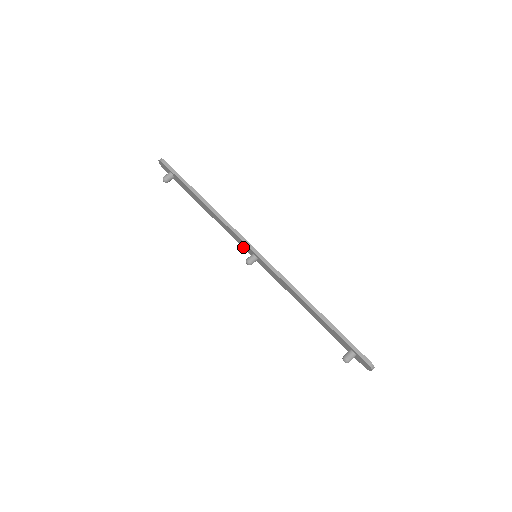
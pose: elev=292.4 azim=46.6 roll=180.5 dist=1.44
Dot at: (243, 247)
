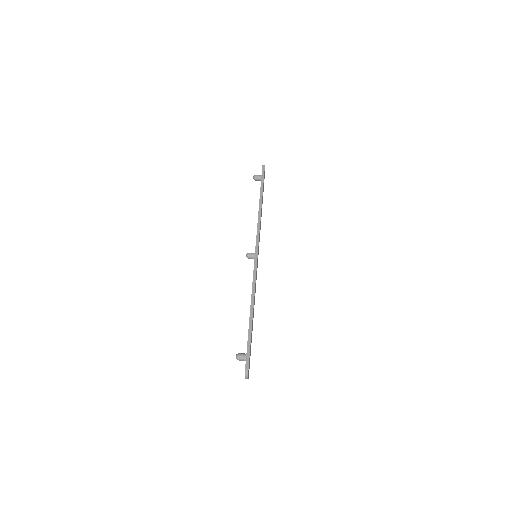
Dot at: occluded
